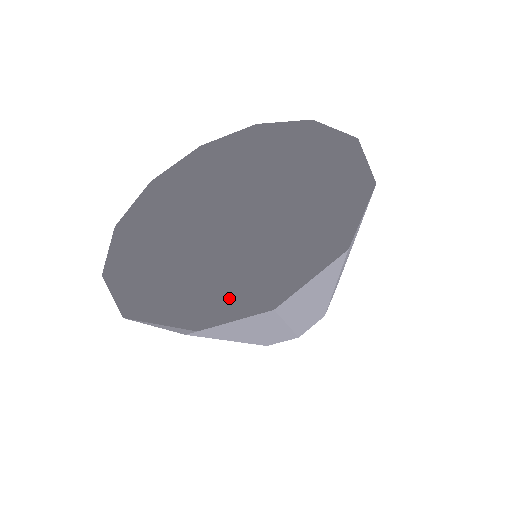
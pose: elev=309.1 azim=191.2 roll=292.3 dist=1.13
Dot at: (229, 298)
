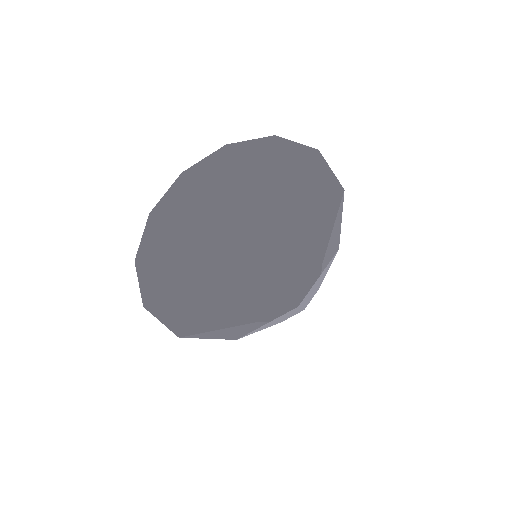
Dot at: (244, 308)
